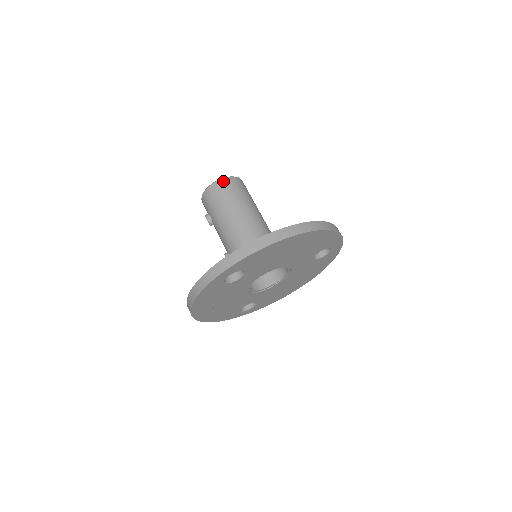
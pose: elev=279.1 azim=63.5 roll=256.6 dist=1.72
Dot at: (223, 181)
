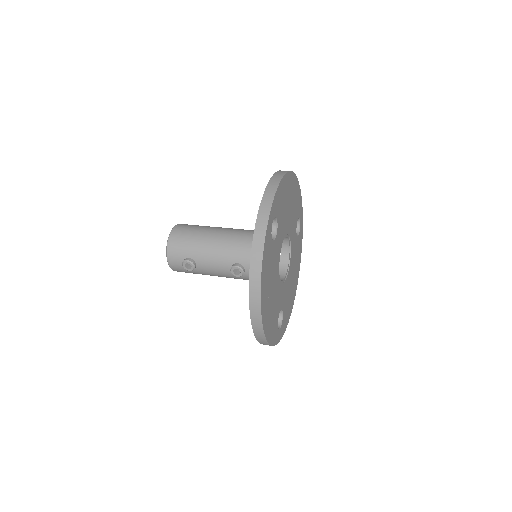
Dot at: (178, 226)
